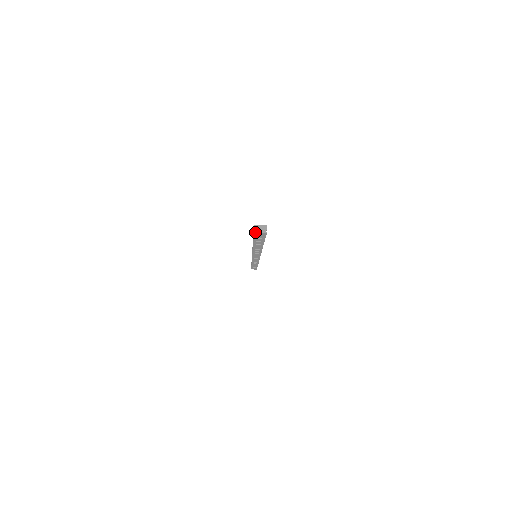
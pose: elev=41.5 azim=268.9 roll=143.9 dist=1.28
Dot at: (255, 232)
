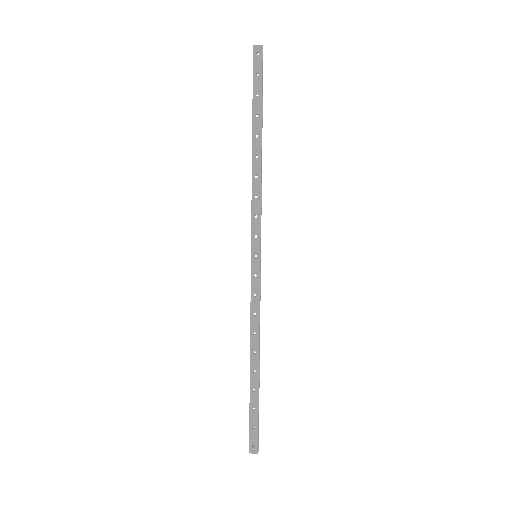
Dot at: (251, 451)
